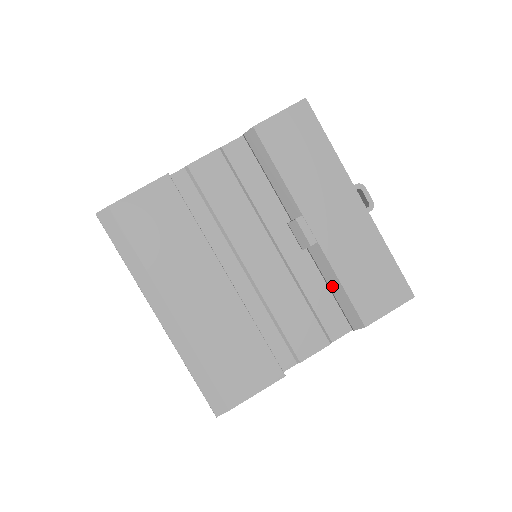
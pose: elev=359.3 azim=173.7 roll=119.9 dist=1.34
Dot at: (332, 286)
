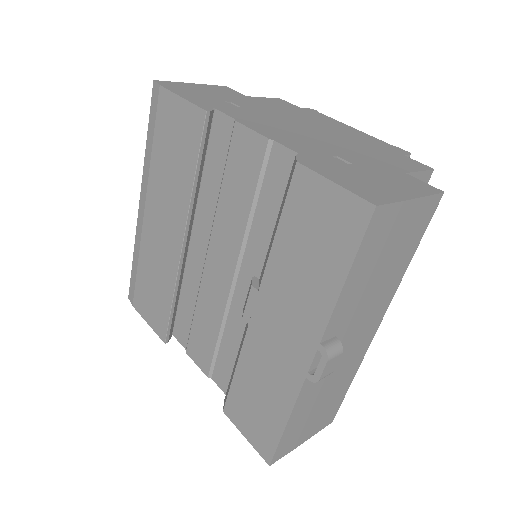
Dot at: occluded
